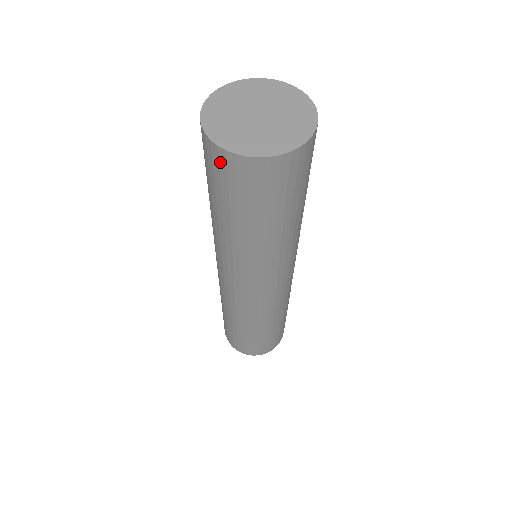
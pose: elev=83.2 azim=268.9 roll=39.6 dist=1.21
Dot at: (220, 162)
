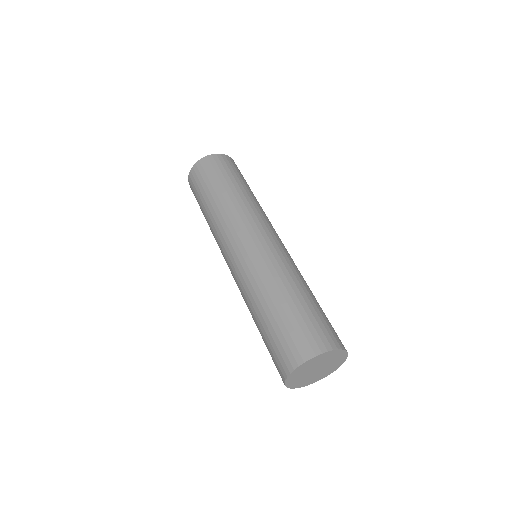
Dot at: (199, 169)
